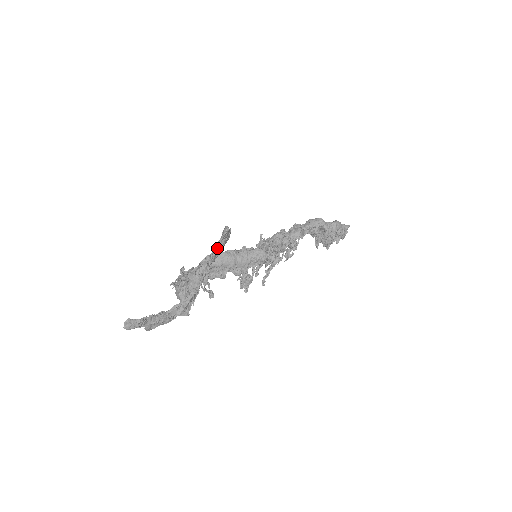
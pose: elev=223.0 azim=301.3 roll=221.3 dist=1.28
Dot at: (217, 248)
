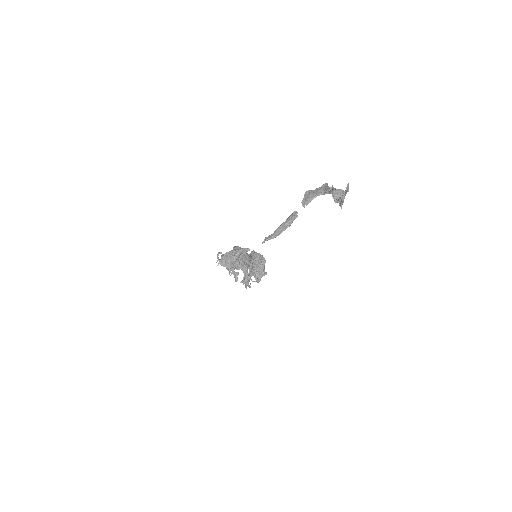
Dot at: (328, 187)
